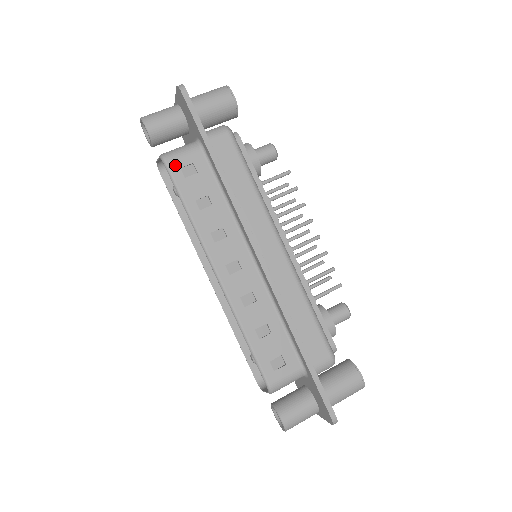
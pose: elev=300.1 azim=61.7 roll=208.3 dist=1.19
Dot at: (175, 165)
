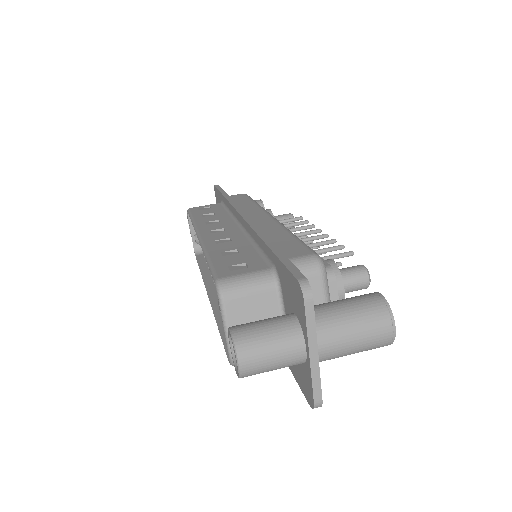
Dot at: (195, 208)
